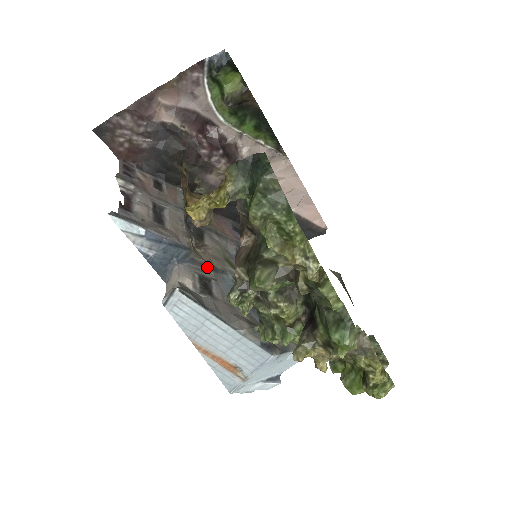
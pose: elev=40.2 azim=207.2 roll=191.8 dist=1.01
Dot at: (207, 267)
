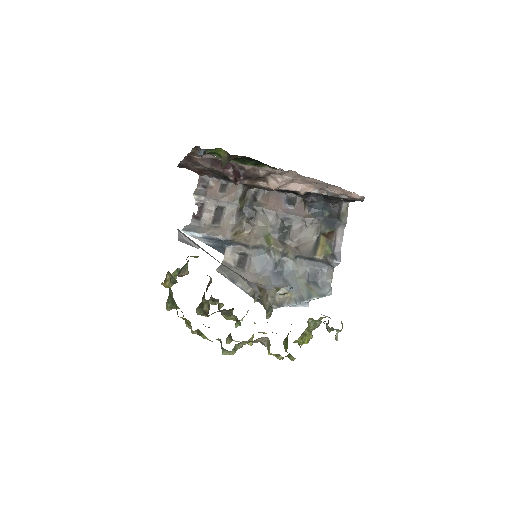
Dot at: (246, 247)
